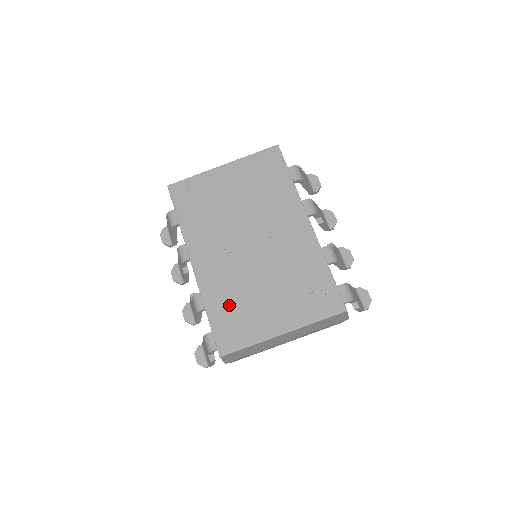
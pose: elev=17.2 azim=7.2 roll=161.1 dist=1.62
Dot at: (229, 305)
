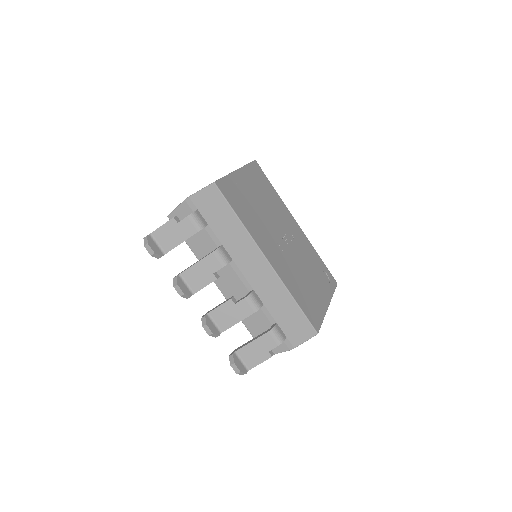
Dot at: (301, 291)
